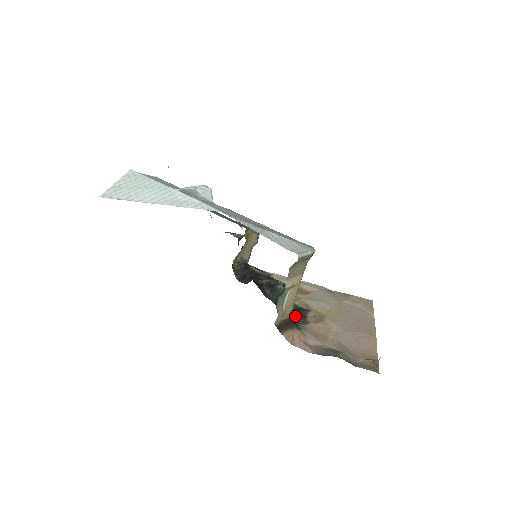
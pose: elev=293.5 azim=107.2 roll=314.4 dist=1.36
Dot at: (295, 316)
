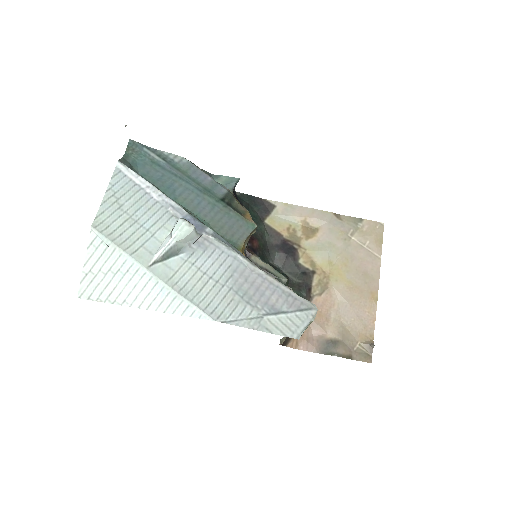
Dot at: occluded
